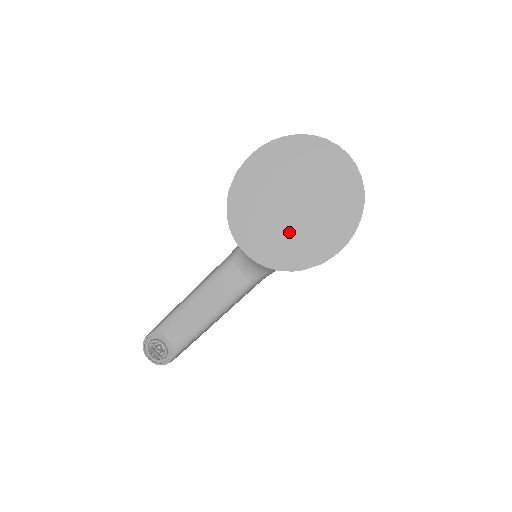
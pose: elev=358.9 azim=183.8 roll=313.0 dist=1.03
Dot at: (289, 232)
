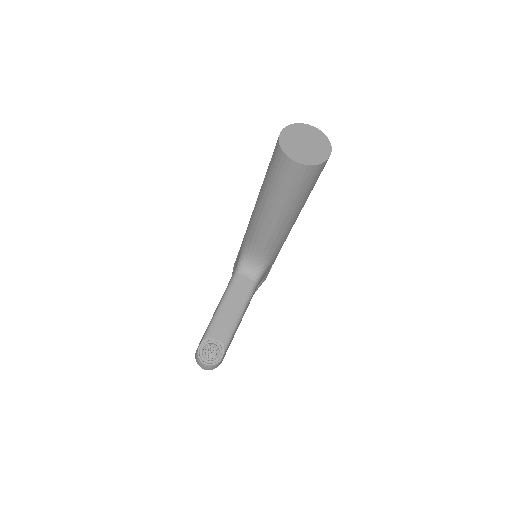
Dot at: (309, 153)
